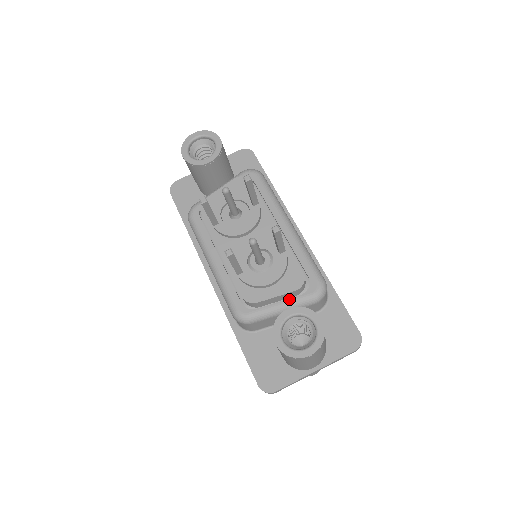
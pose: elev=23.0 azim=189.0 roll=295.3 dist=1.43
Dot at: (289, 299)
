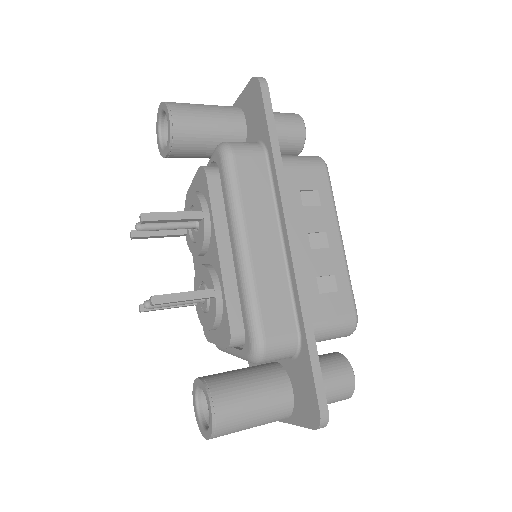
Dot at: (234, 348)
